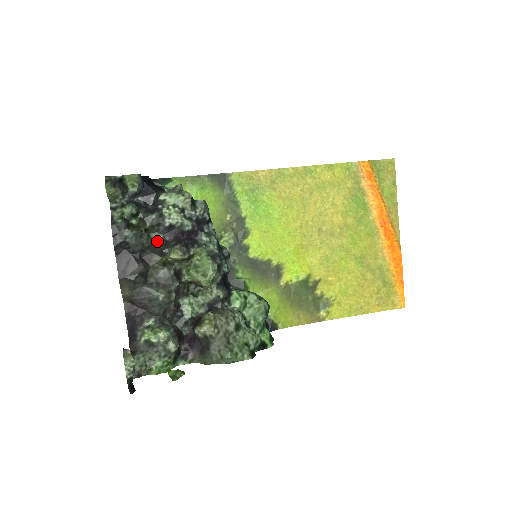
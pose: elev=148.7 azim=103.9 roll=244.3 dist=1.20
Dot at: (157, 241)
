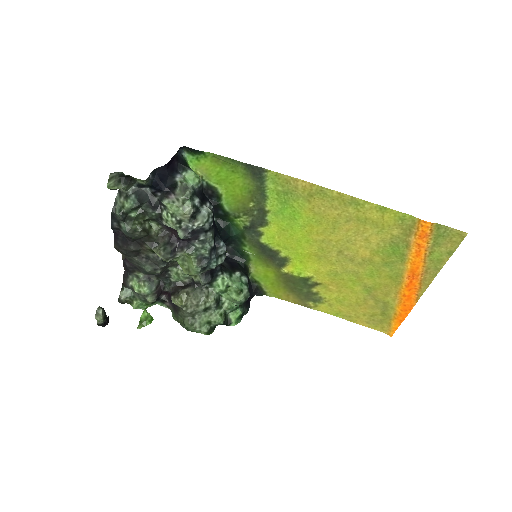
Dot at: (153, 231)
